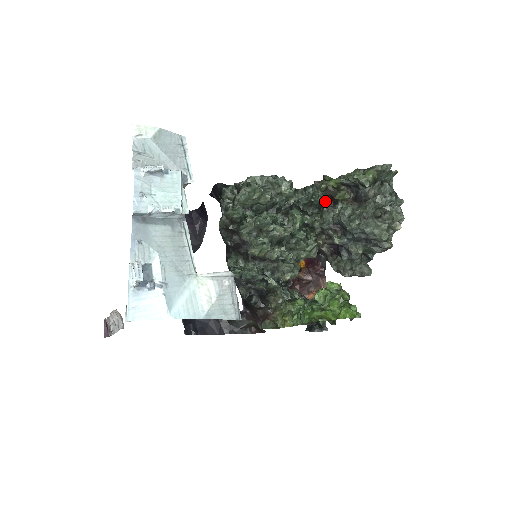
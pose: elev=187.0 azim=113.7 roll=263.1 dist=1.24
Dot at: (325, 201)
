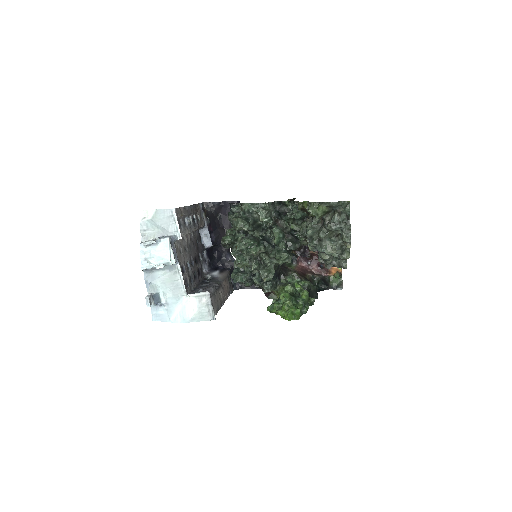
Dot at: (305, 215)
